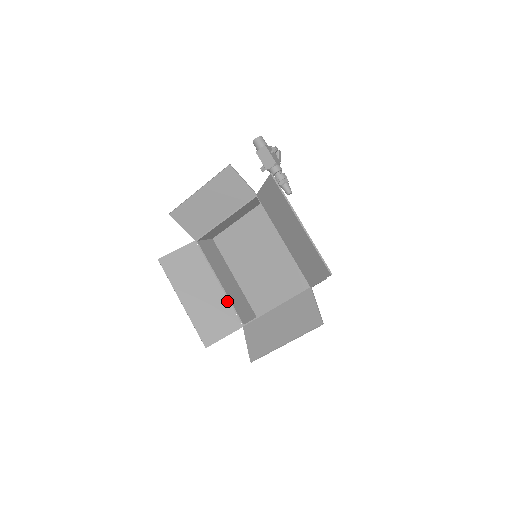
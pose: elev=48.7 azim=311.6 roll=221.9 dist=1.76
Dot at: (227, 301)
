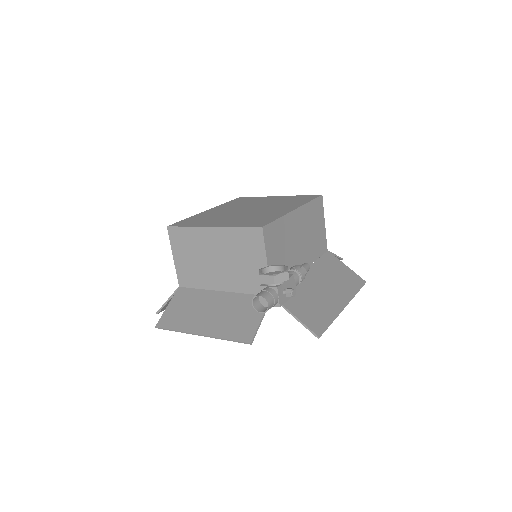
Dot at: occluded
